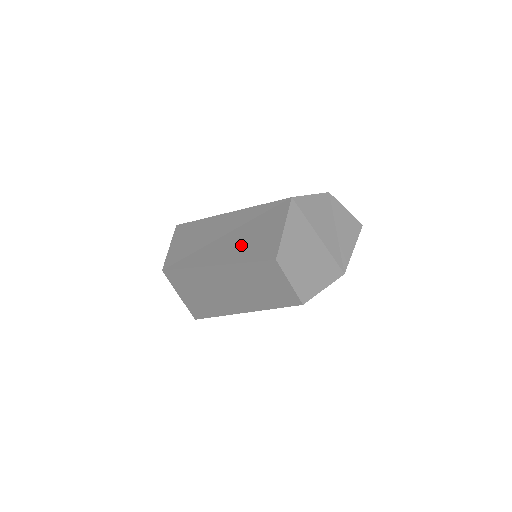
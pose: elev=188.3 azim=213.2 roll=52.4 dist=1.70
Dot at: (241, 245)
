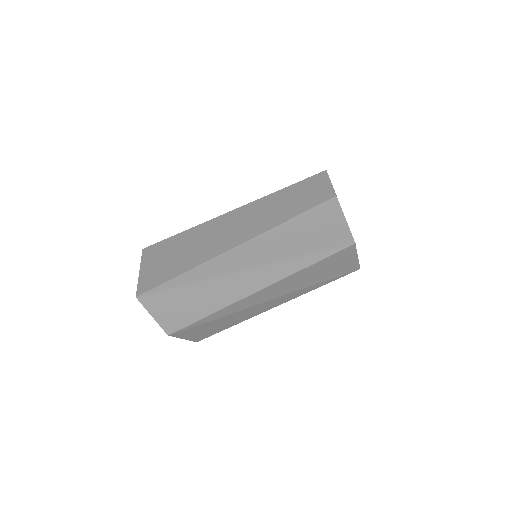
Dot at: occluded
